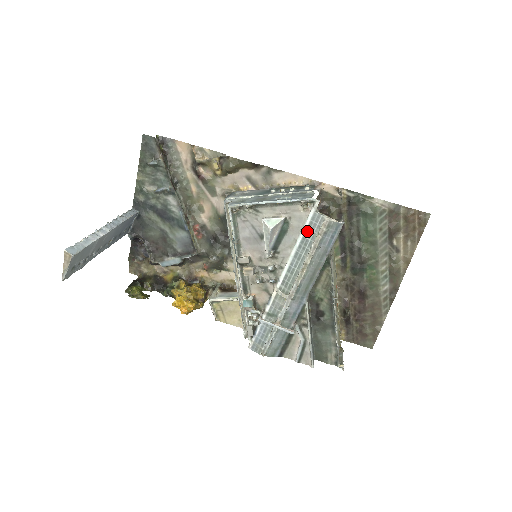
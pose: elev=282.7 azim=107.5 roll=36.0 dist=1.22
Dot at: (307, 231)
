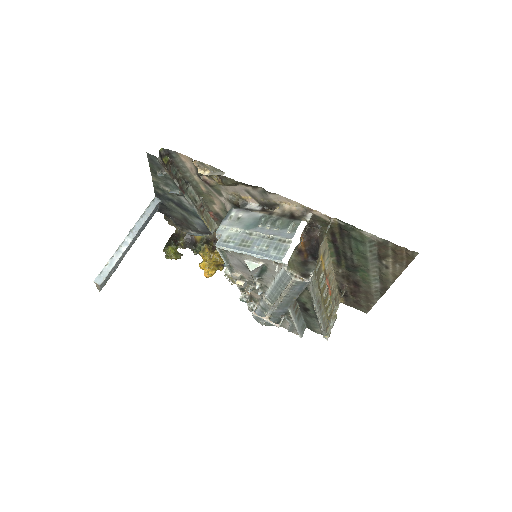
Dot at: (280, 278)
